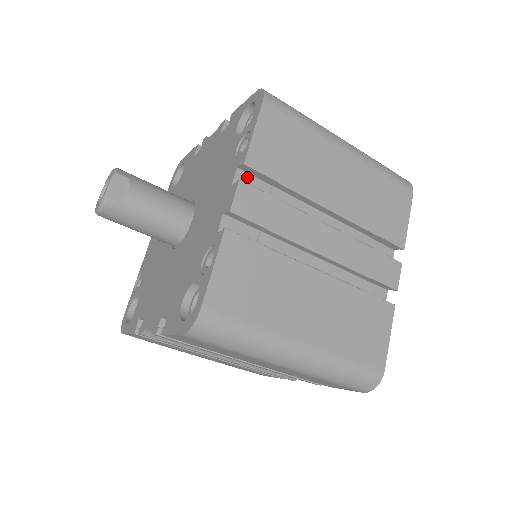
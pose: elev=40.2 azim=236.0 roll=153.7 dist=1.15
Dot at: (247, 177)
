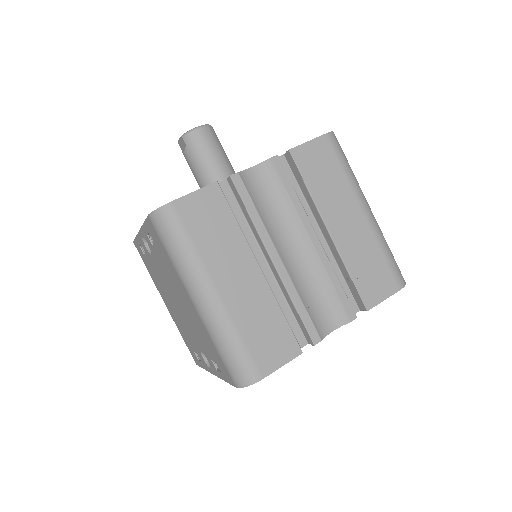
Dot at: occluded
